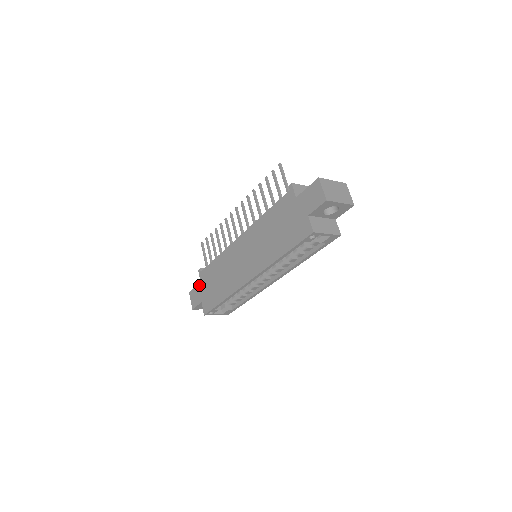
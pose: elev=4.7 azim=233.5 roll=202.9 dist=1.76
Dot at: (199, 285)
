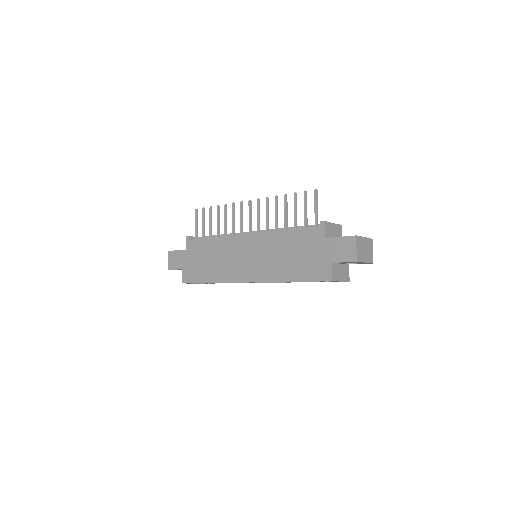
Dot at: (183, 252)
